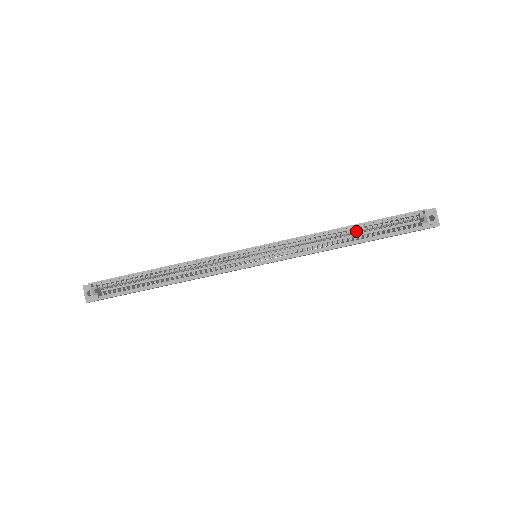
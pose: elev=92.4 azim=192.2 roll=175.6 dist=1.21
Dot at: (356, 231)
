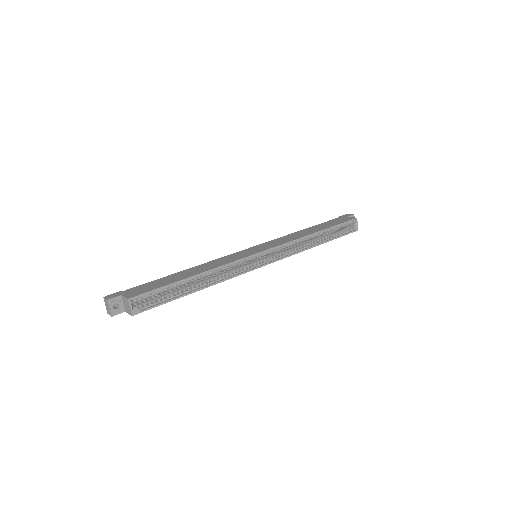
Dot at: (321, 234)
